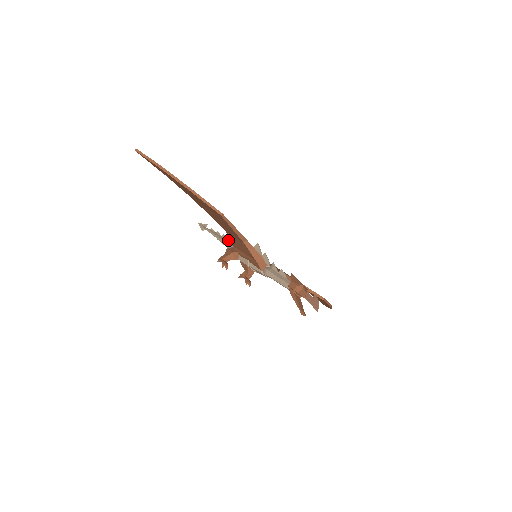
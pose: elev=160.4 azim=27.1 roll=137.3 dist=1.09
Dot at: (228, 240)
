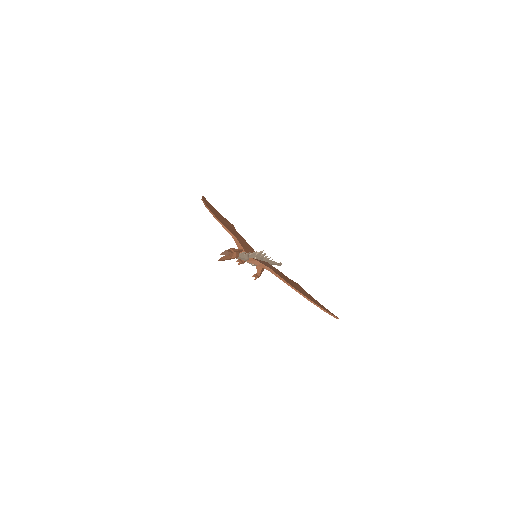
Dot at: (267, 259)
